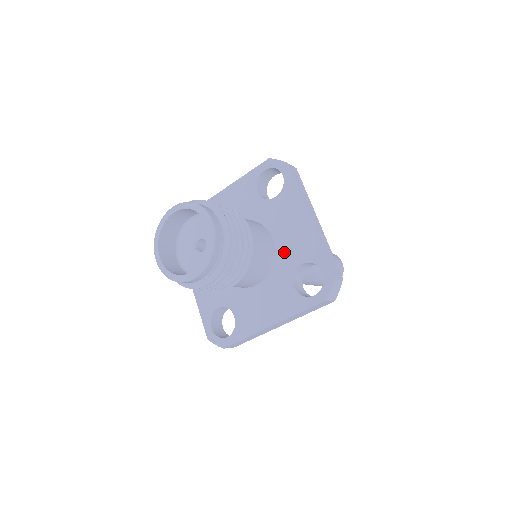
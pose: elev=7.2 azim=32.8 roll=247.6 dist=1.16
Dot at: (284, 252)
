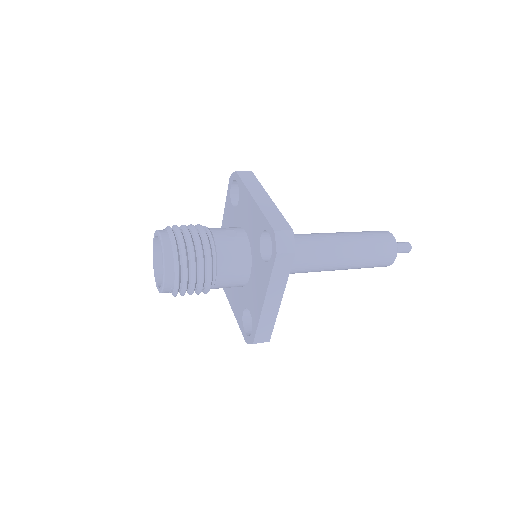
Dot at: (249, 292)
